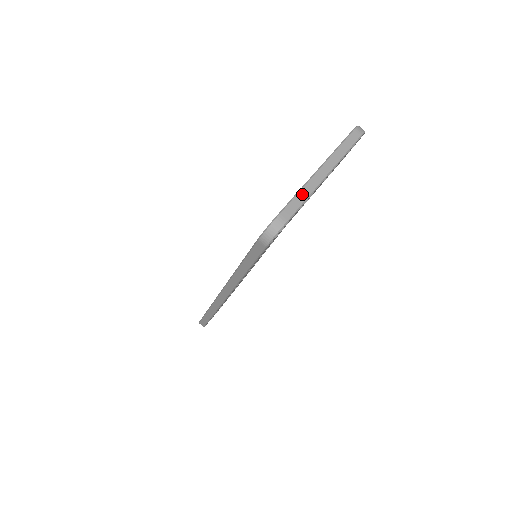
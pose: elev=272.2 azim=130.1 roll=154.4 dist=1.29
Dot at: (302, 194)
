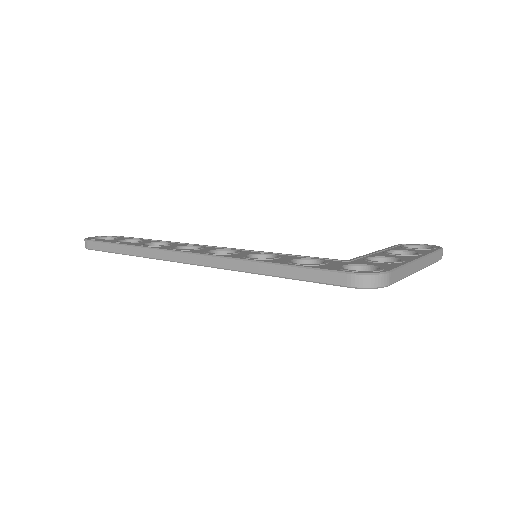
Dot at: (406, 270)
